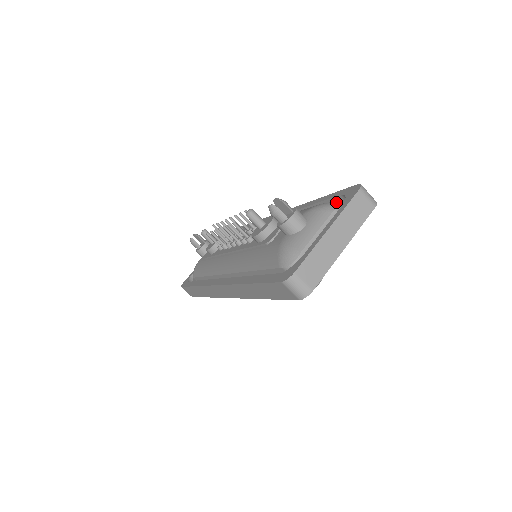
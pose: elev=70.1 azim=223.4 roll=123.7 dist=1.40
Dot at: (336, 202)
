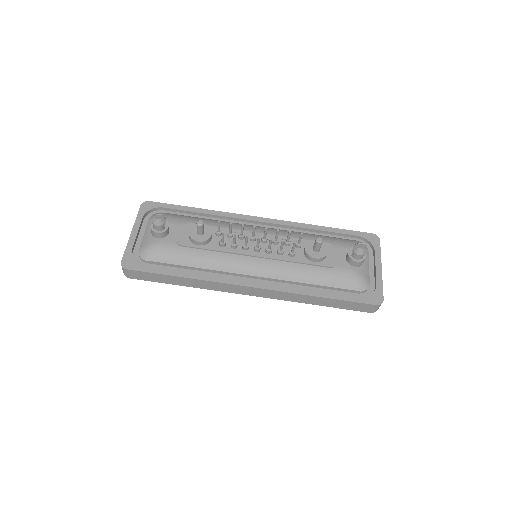
Dot at: (361, 242)
